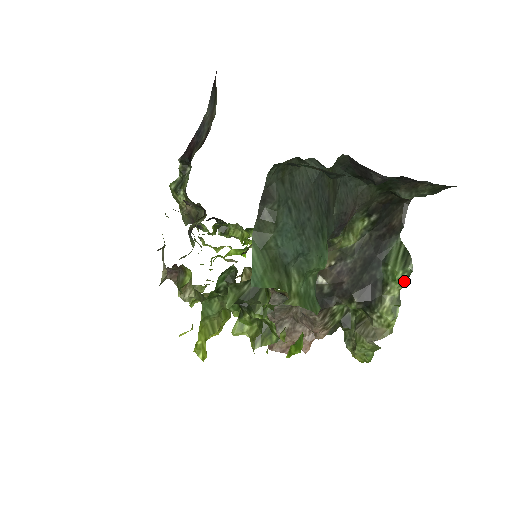
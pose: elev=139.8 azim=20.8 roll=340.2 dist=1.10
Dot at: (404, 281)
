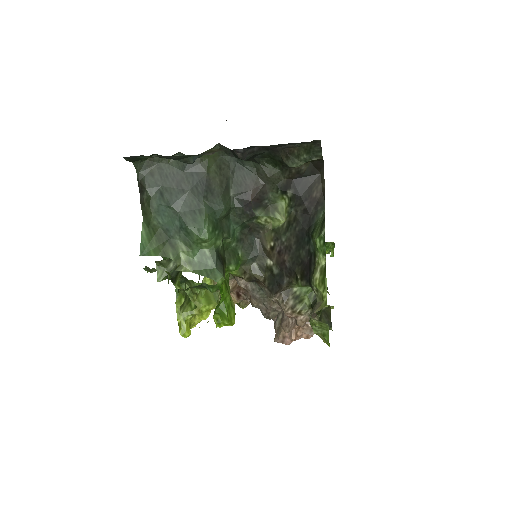
Dot at: (323, 249)
